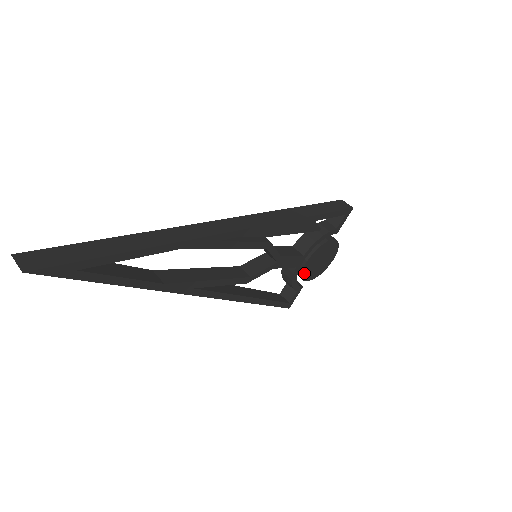
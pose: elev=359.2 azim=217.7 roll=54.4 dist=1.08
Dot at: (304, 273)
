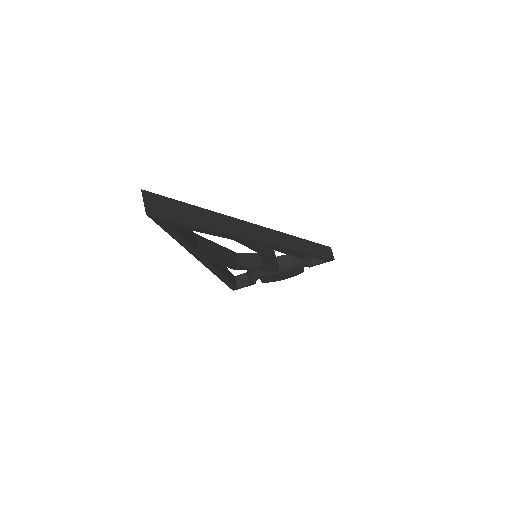
Dot at: (266, 278)
